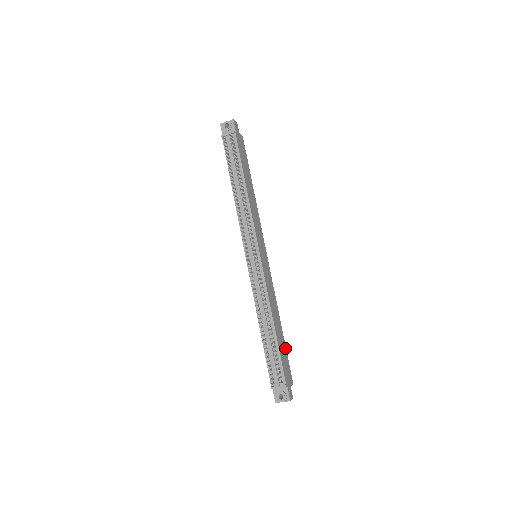
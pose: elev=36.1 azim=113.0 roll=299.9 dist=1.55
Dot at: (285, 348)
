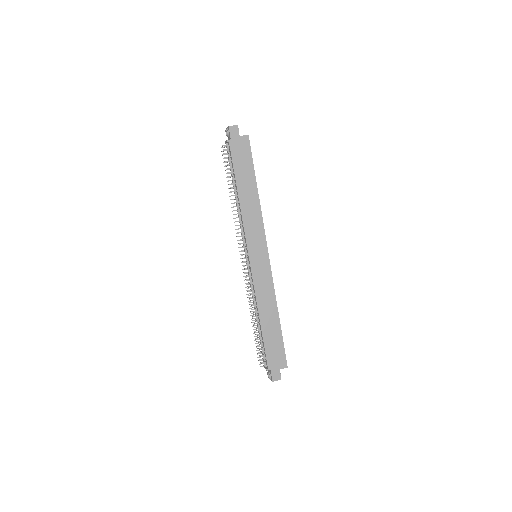
Dot at: (281, 338)
